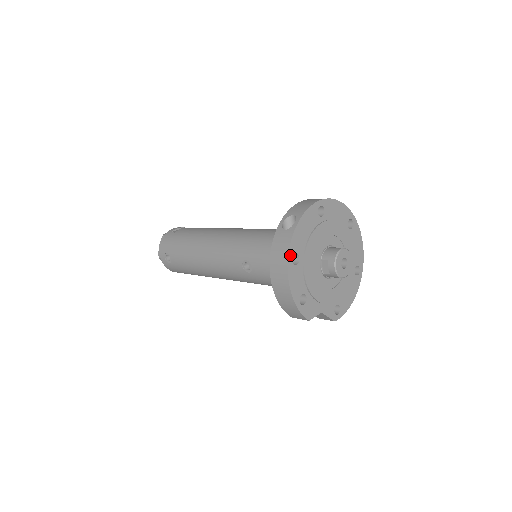
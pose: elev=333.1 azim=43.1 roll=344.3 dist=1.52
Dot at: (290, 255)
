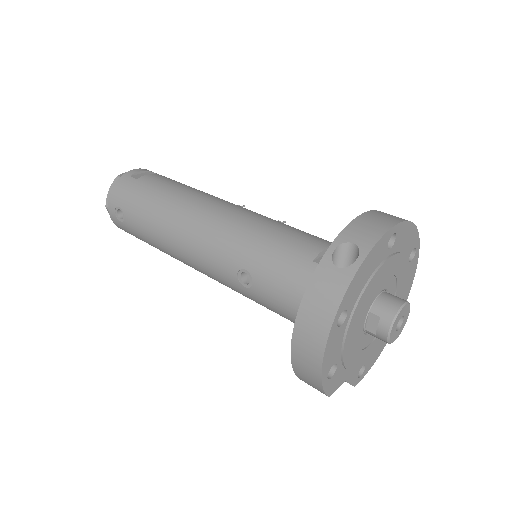
Dot at: (338, 313)
